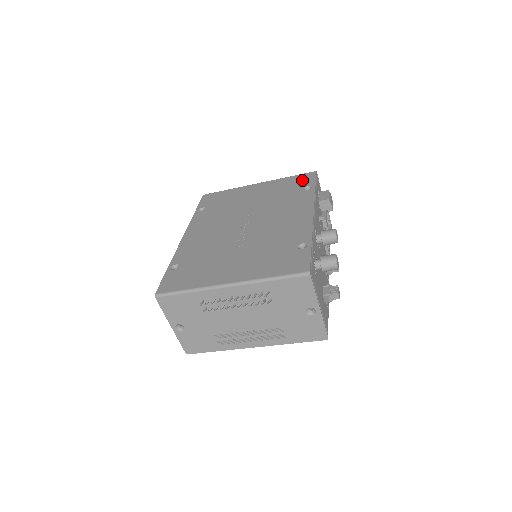
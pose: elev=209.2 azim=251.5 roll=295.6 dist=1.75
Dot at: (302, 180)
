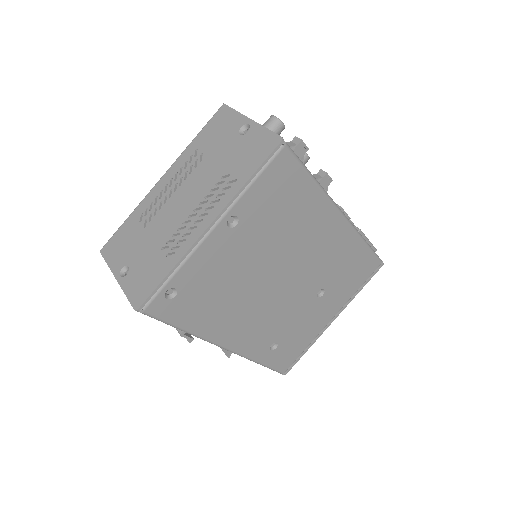
Dot at: occluded
